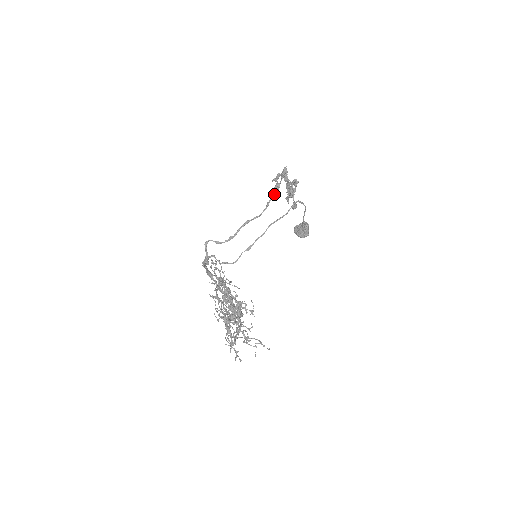
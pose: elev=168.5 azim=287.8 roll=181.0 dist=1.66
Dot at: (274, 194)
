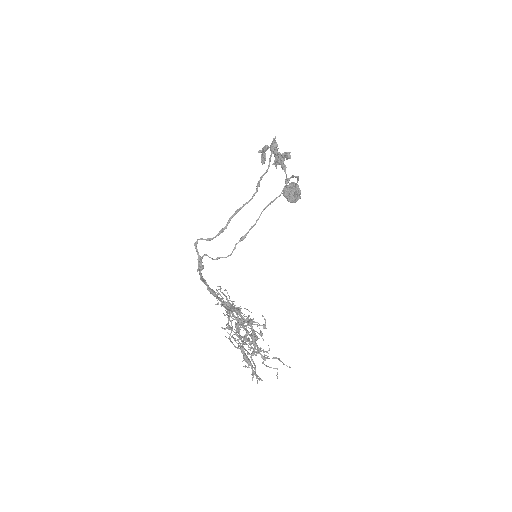
Dot at: (264, 173)
